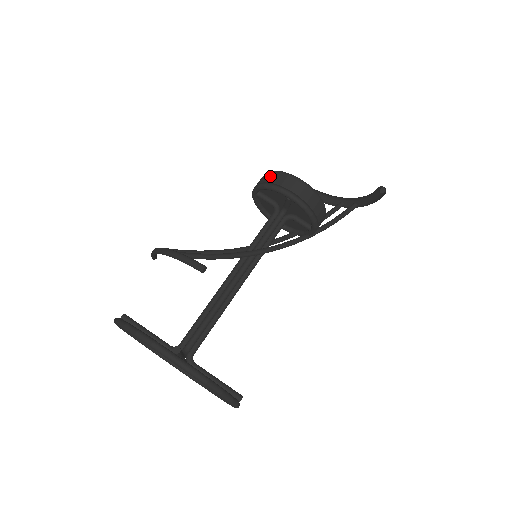
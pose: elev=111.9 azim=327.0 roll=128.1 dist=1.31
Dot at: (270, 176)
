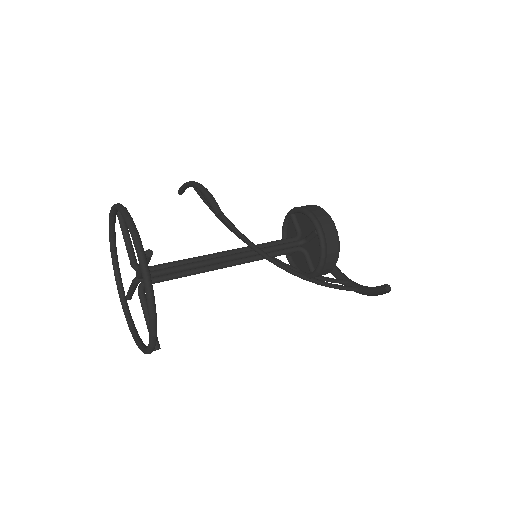
Dot at: (313, 207)
